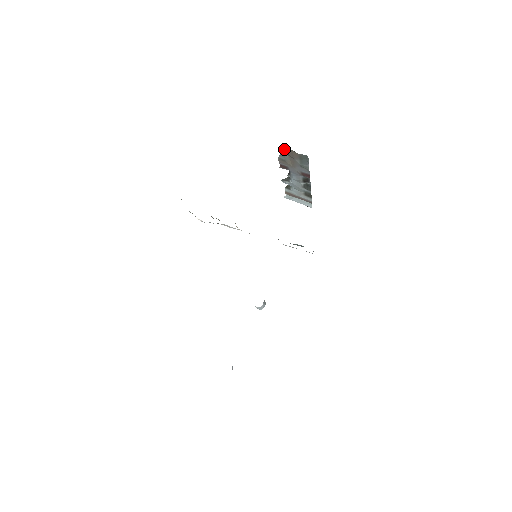
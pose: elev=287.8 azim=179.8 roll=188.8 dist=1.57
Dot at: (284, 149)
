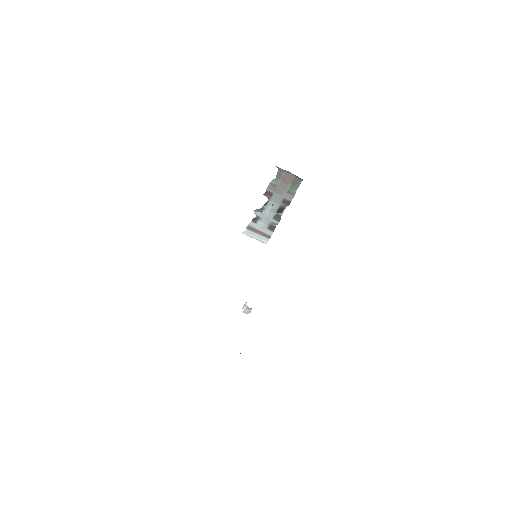
Dot at: (283, 172)
